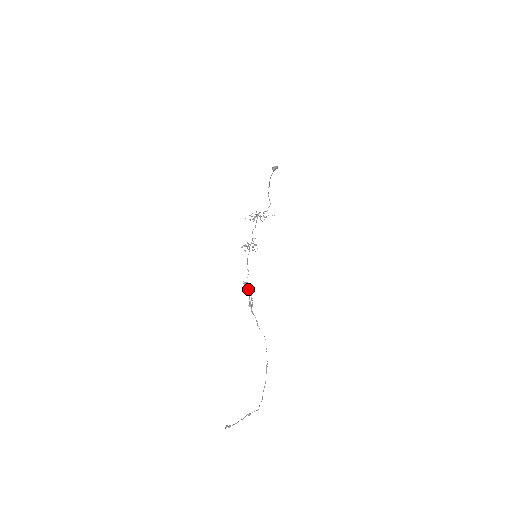
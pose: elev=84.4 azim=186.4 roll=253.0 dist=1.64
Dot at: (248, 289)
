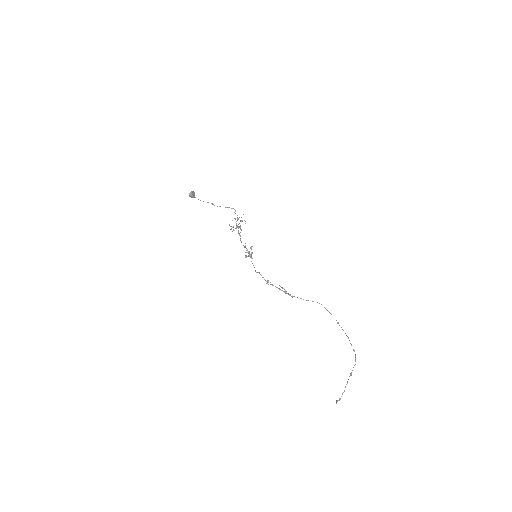
Dot at: (272, 284)
